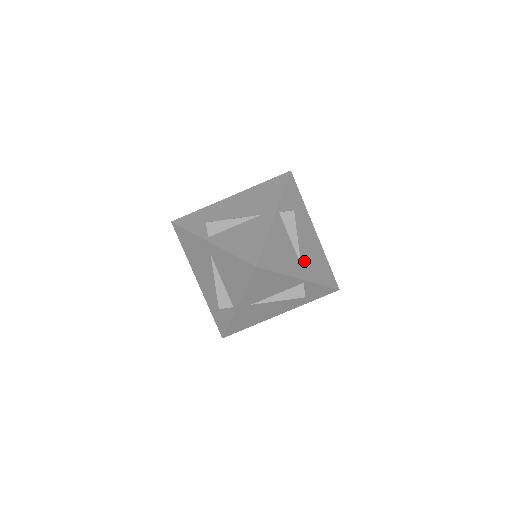
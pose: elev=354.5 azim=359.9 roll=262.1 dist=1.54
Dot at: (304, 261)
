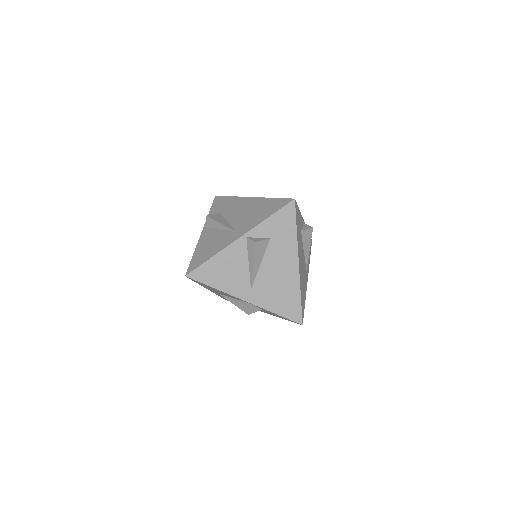
Dot at: (259, 287)
